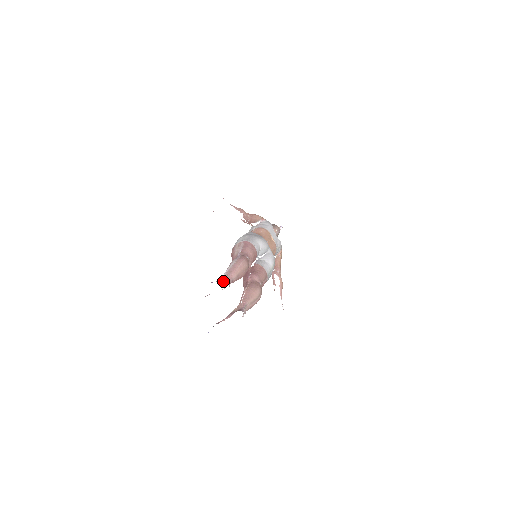
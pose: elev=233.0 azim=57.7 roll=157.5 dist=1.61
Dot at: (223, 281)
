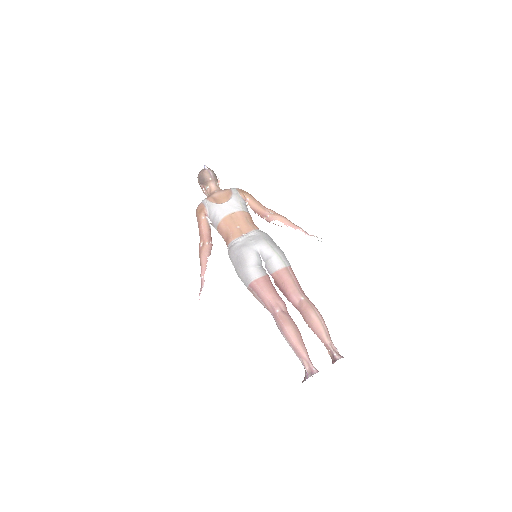
Dot at: (310, 373)
